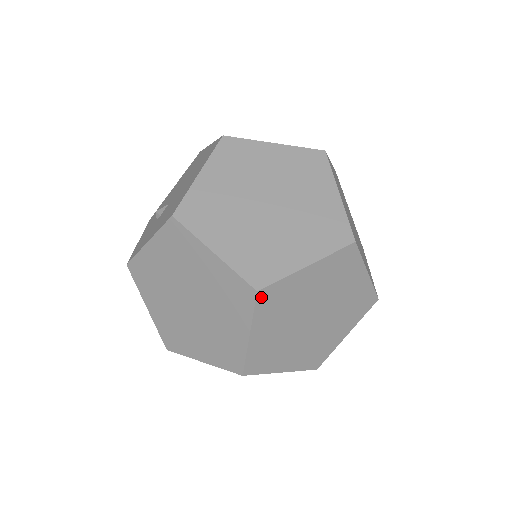
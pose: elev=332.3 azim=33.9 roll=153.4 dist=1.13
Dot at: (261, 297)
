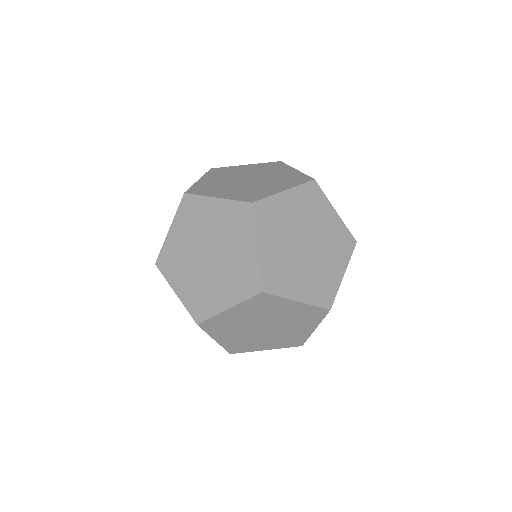
Dot at: (257, 209)
